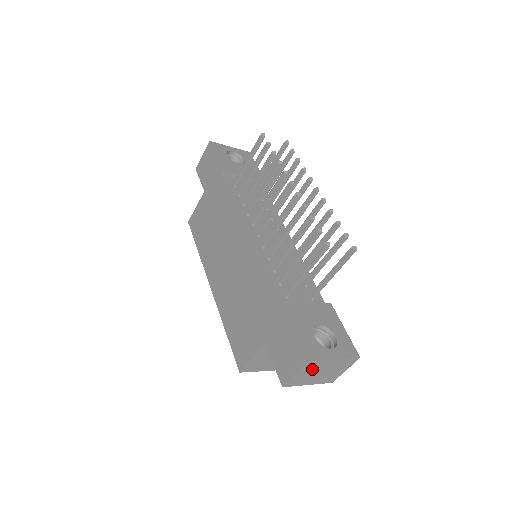
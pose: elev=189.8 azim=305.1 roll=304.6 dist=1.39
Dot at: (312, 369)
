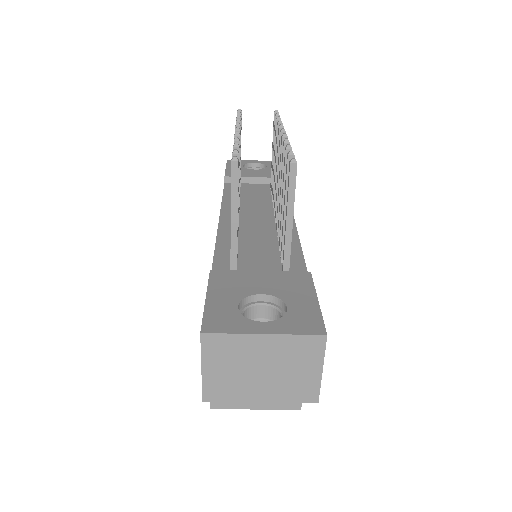
Dot at: (230, 359)
